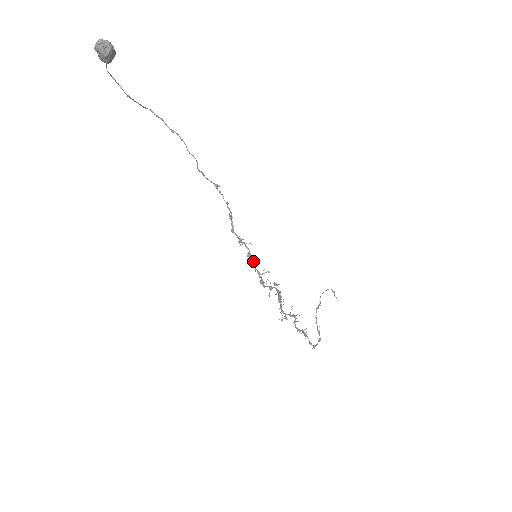
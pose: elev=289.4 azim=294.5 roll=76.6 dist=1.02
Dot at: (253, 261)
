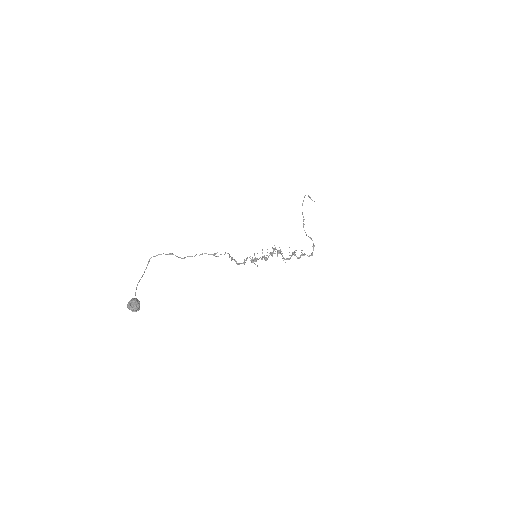
Dot at: (256, 260)
